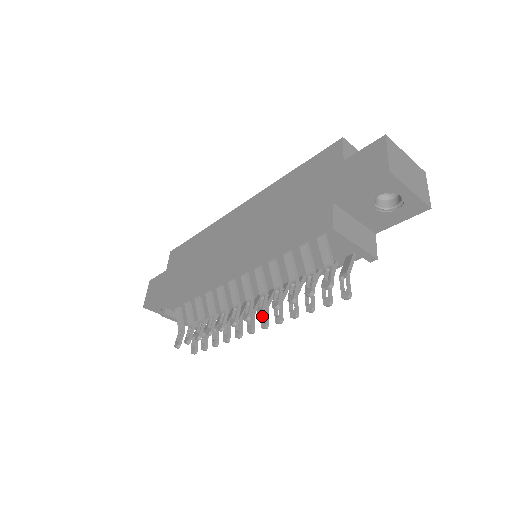
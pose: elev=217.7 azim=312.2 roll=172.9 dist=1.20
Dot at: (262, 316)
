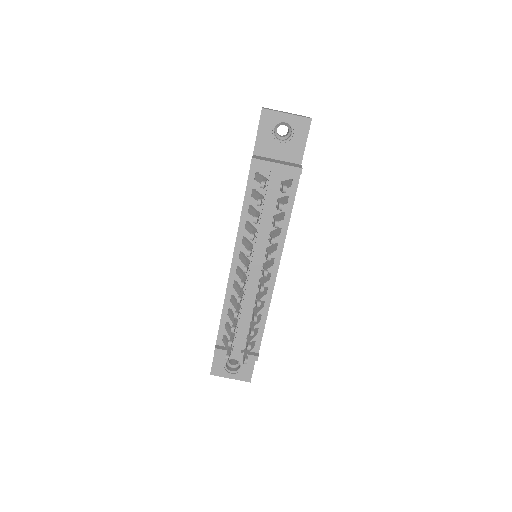
Dot at: occluded
